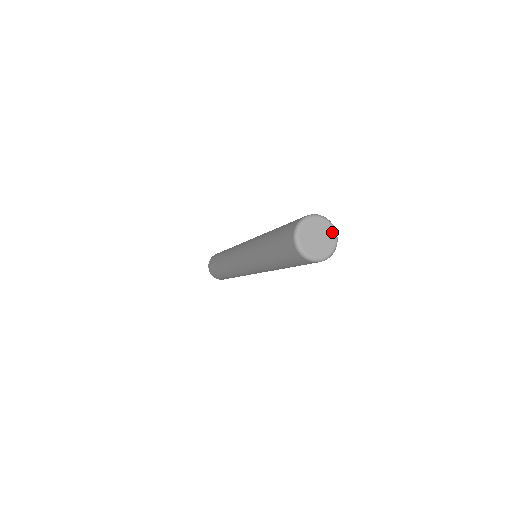
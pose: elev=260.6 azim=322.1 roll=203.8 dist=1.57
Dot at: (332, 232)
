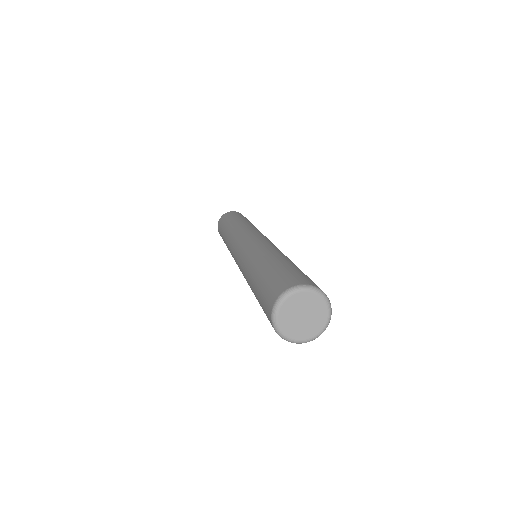
Dot at: (324, 308)
